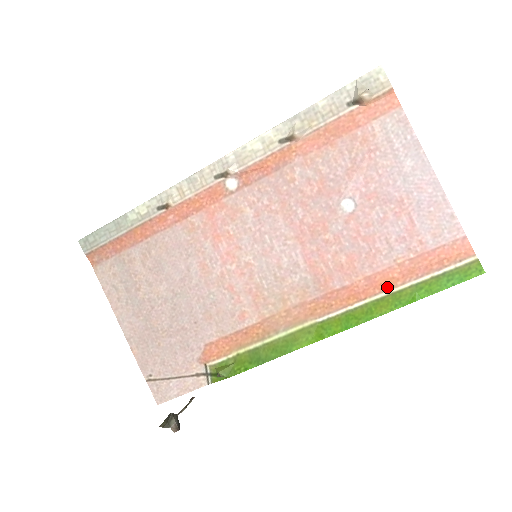
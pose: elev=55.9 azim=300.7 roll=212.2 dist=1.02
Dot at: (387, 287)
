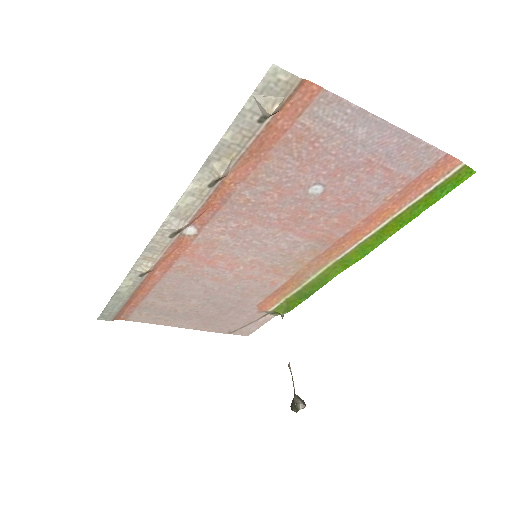
Dot at: (386, 217)
